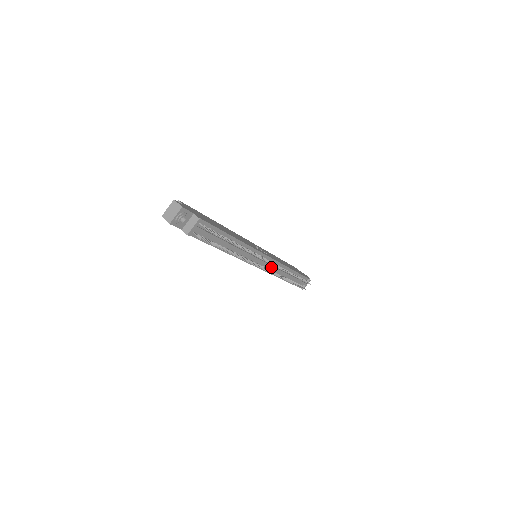
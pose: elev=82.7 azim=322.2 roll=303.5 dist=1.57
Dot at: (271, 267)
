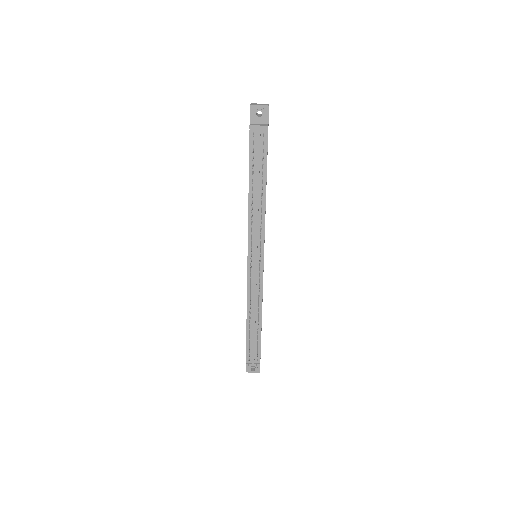
Dot at: (255, 278)
